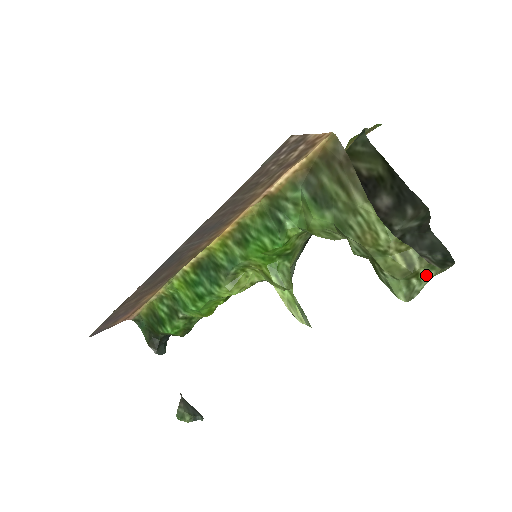
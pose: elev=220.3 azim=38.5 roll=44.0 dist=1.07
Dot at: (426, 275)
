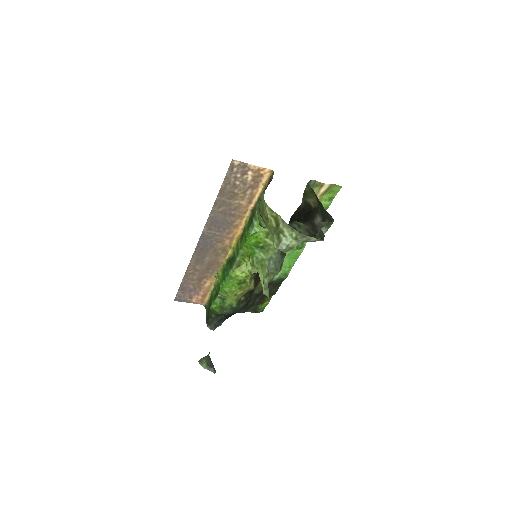
Dot at: (290, 234)
